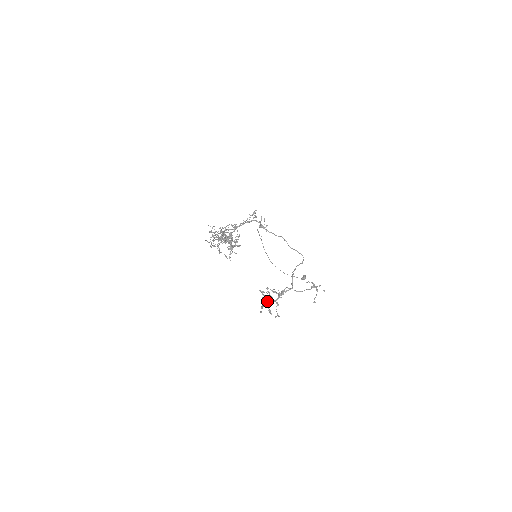
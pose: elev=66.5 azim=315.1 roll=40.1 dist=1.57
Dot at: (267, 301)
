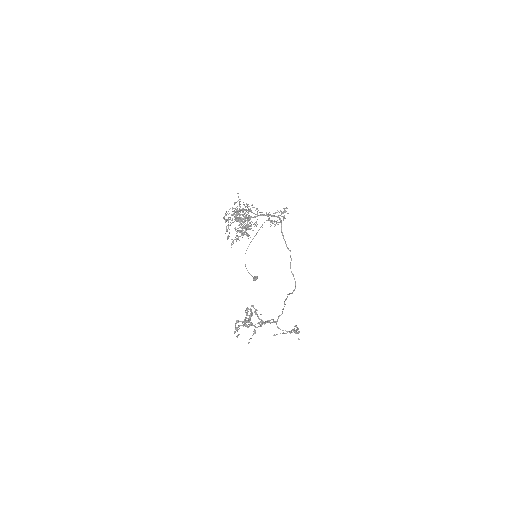
Dot at: (248, 324)
